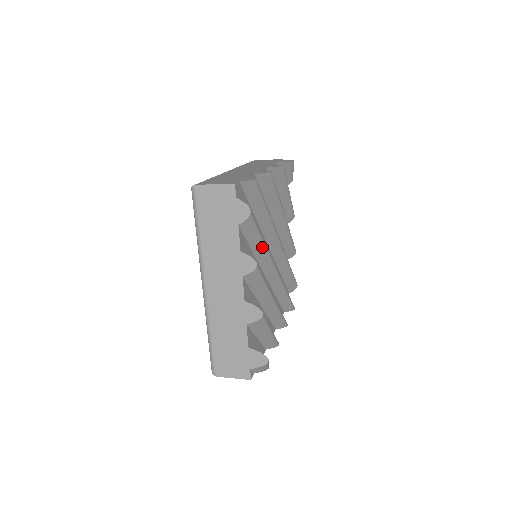
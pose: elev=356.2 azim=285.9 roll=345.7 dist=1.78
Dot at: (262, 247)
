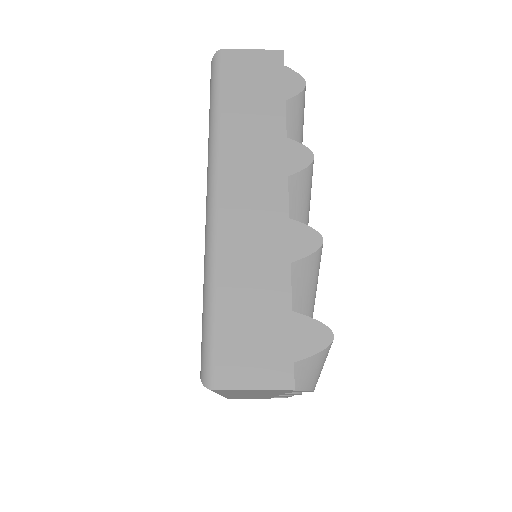
Dot at: occluded
